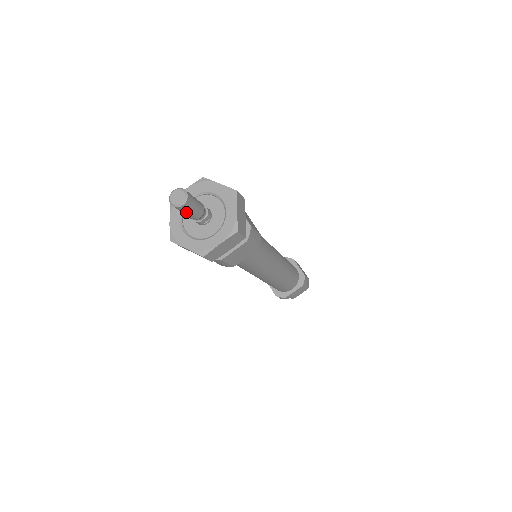
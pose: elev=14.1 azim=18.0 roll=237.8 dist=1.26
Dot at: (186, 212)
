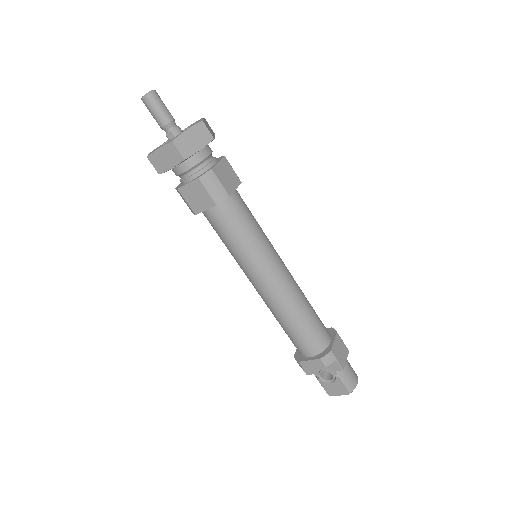
Dot at: (150, 111)
